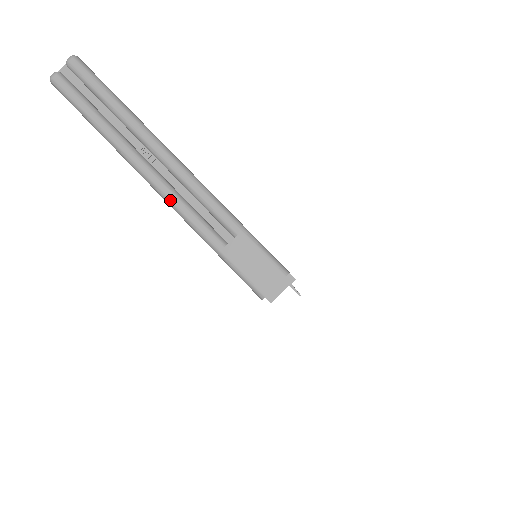
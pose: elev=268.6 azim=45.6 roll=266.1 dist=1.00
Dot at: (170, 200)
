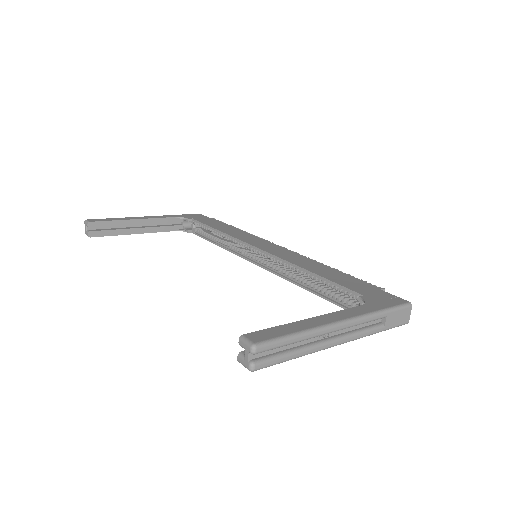
Dot at: (352, 340)
